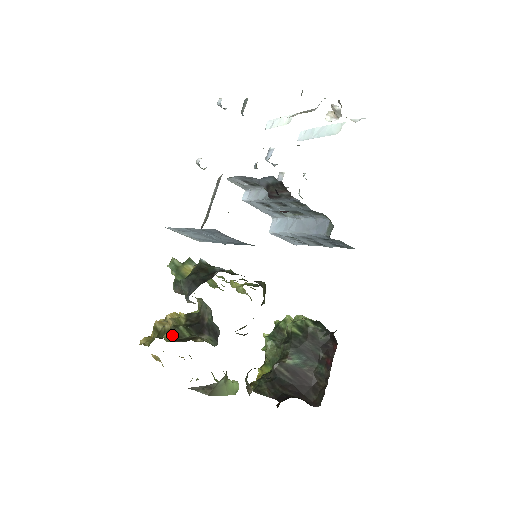
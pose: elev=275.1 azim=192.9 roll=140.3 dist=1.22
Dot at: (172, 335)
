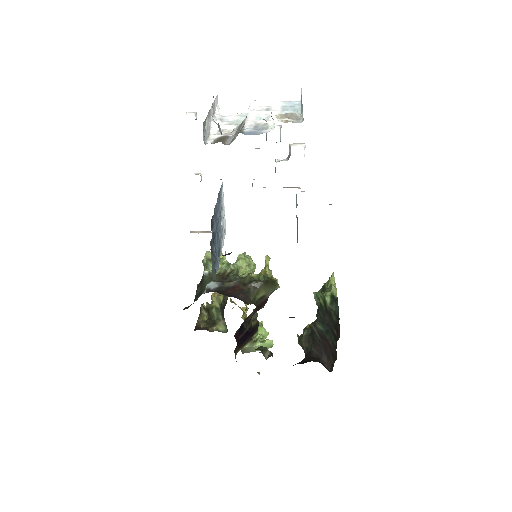
Dot at: (208, 315)
